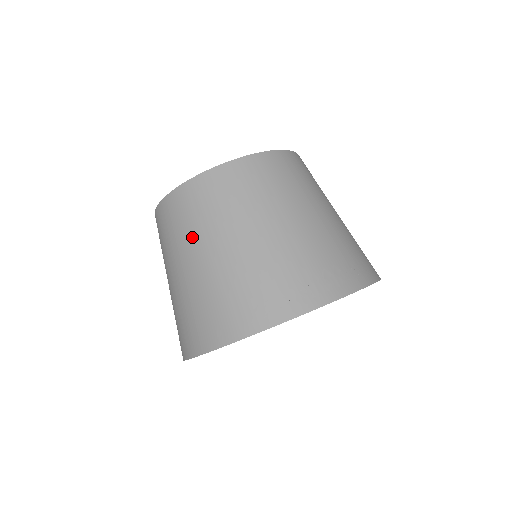
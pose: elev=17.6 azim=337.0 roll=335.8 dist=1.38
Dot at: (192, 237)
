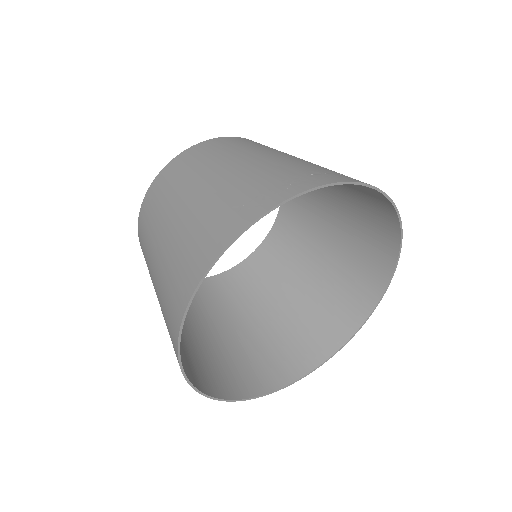
Dot at: (167, 205)
